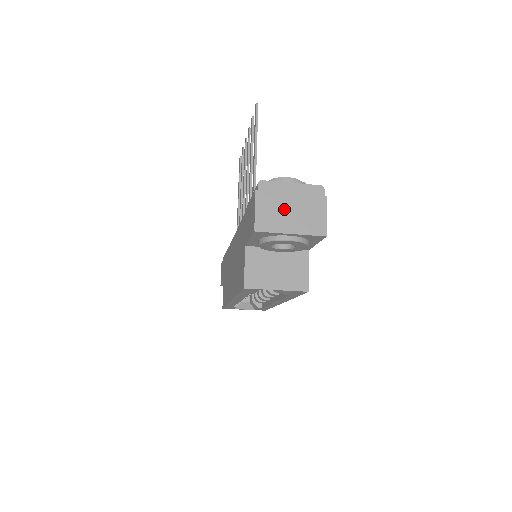
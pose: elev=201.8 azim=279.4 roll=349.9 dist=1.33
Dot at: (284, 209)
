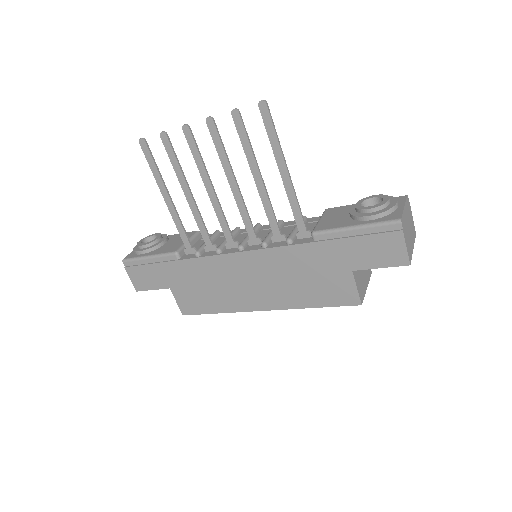
Dot at: (409, 232)
